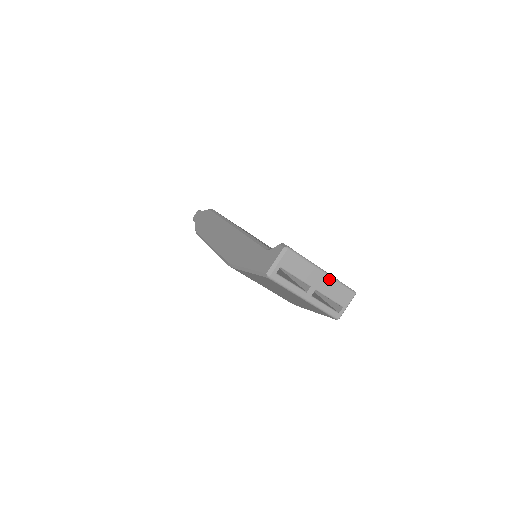
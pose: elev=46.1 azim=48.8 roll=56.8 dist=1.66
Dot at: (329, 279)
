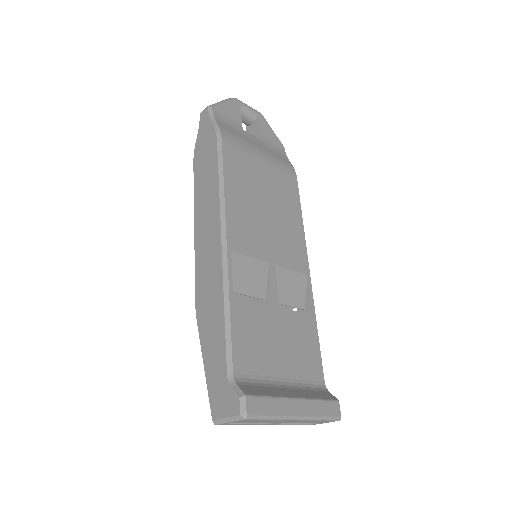
Dot at: (304, 420)
